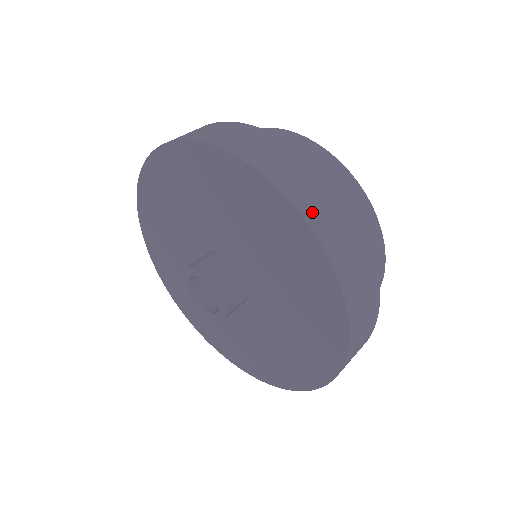
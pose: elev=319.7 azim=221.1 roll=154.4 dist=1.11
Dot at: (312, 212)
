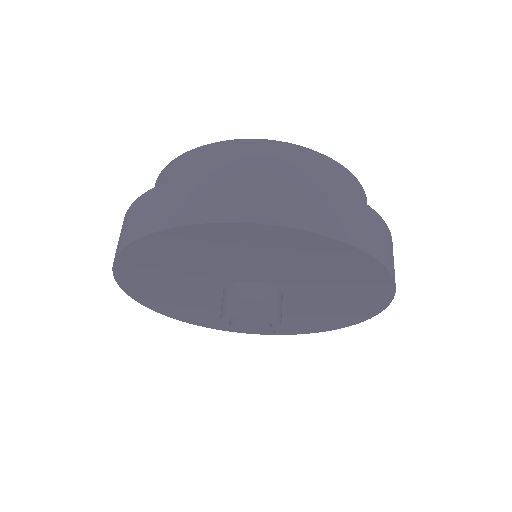
Dot at: occluded
